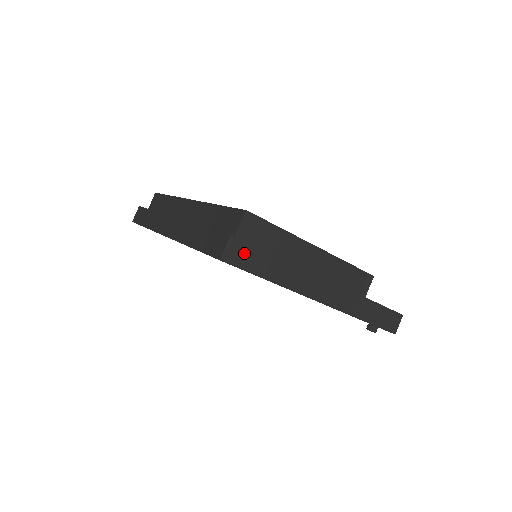
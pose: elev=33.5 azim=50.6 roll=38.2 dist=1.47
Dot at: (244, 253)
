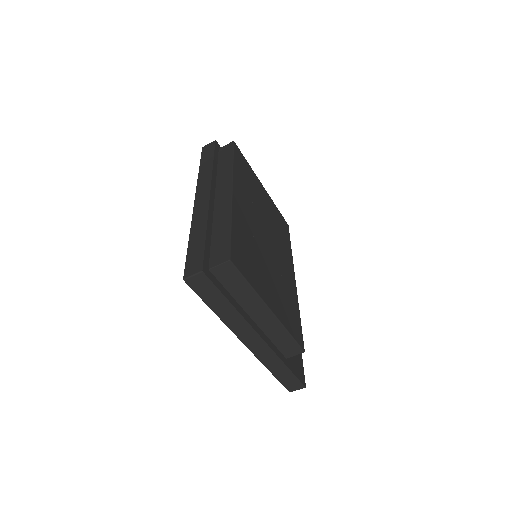
Dot at: (204, 286)
